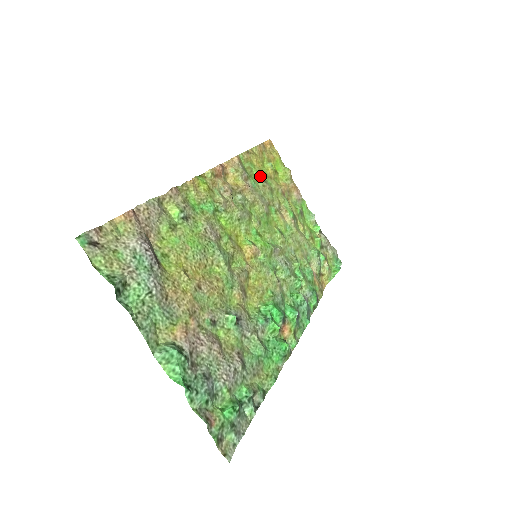
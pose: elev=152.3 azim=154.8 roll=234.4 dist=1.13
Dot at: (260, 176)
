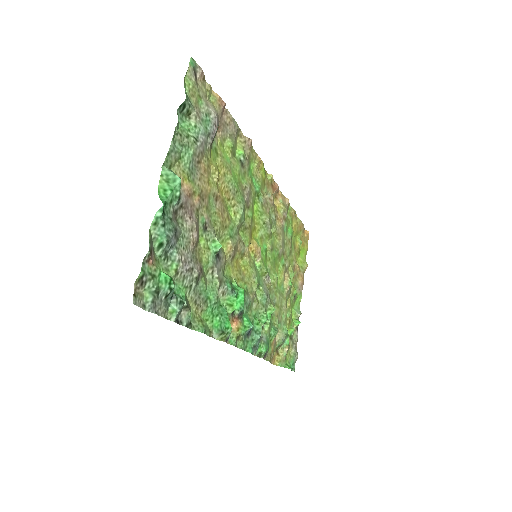
Dot at: (291, 233)
